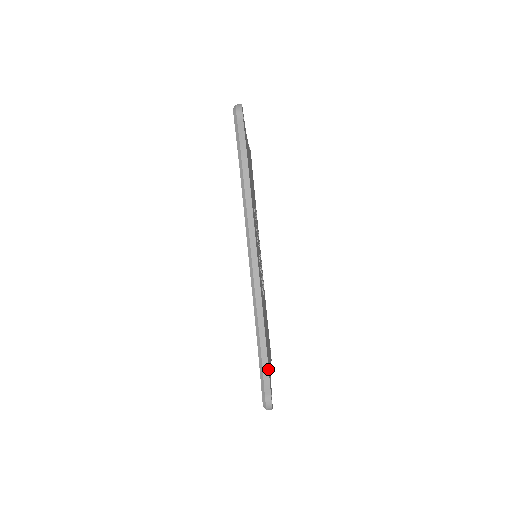
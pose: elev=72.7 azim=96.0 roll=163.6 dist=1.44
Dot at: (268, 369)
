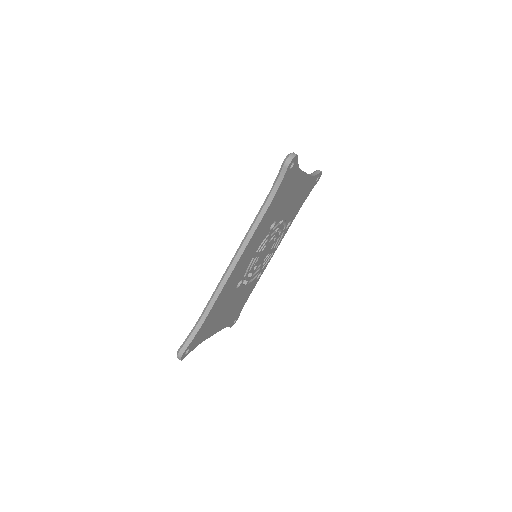
Dot at: (195, 336)
